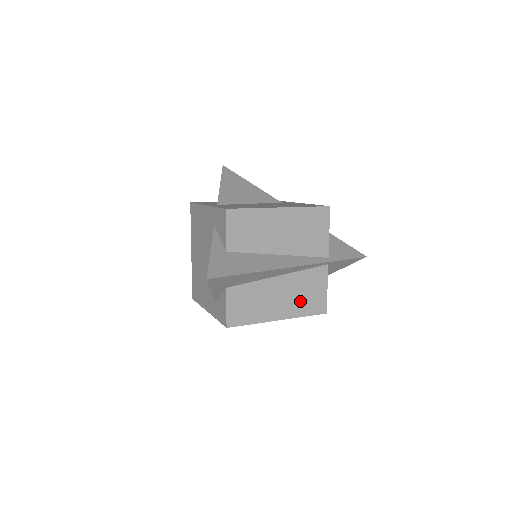
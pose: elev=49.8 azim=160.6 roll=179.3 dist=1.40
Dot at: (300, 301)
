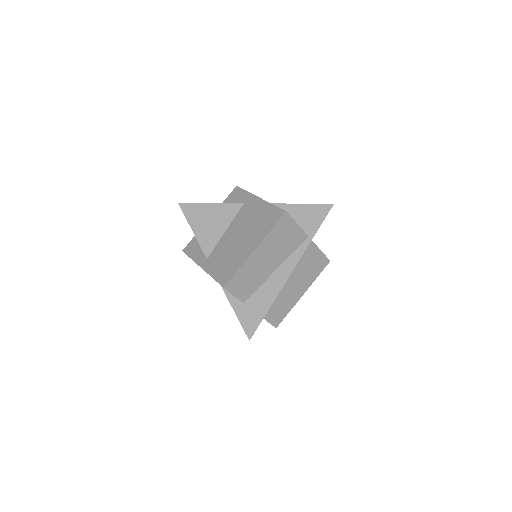
Dot at: (308, 274)
